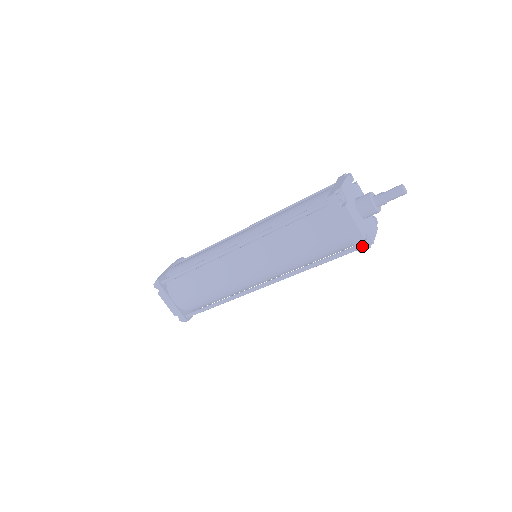
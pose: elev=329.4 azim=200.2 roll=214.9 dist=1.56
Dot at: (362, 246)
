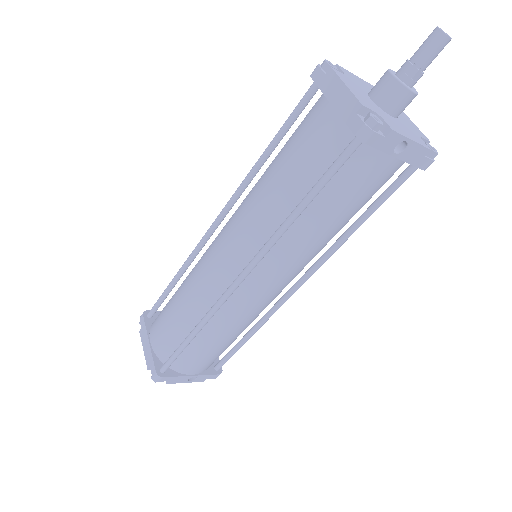
Dot at: (360, 121)
